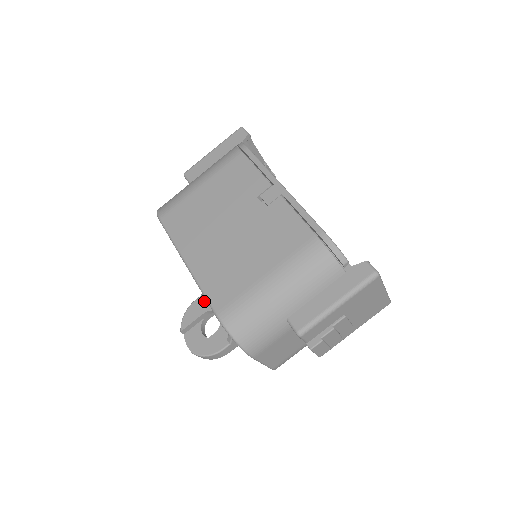
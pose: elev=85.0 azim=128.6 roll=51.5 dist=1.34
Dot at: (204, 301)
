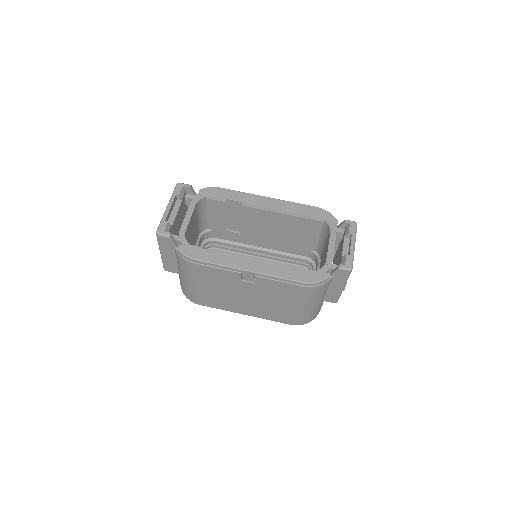
Dot at: occluded
